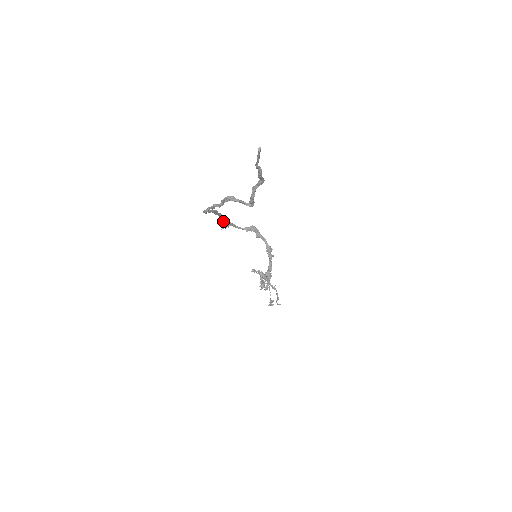
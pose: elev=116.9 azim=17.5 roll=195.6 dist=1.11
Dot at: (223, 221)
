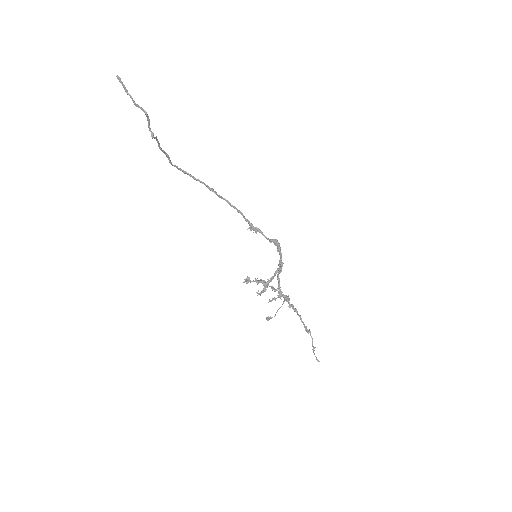
Dot at: (245, 220)
